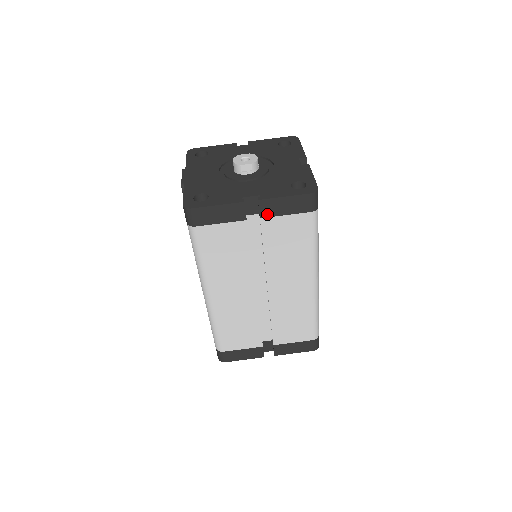
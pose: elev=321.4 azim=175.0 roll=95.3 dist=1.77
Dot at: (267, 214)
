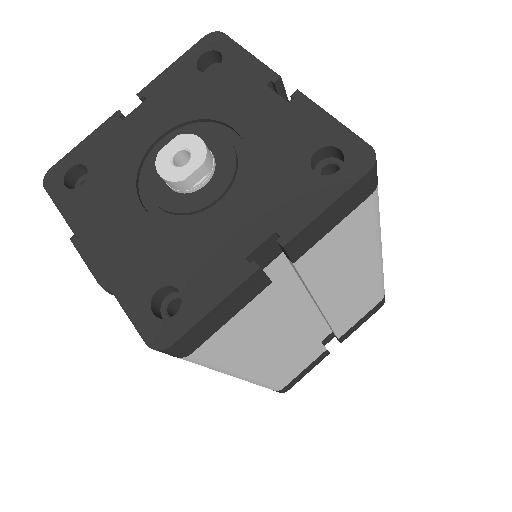
Dot at: (303, 250)
